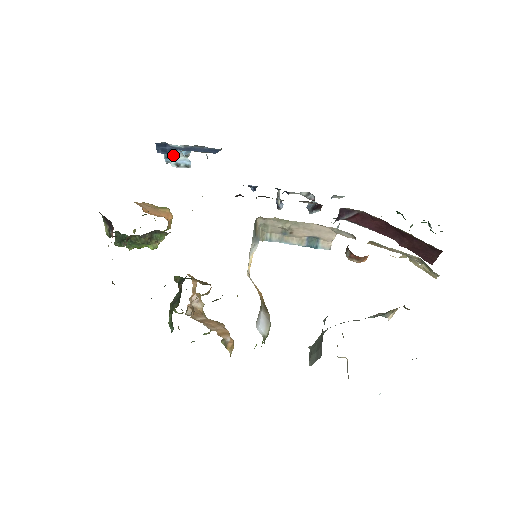
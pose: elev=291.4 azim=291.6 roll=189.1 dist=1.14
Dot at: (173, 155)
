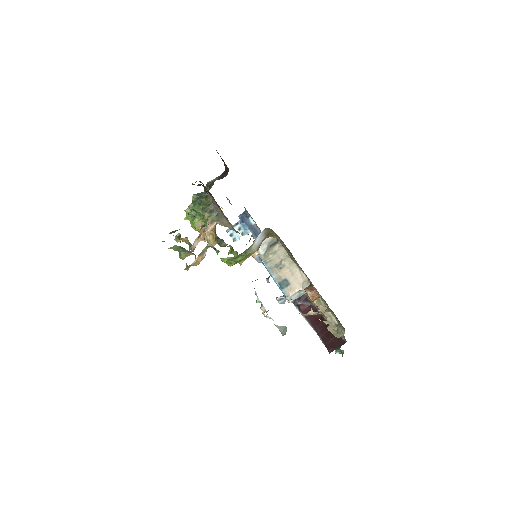
Dot at: (237, 229)
